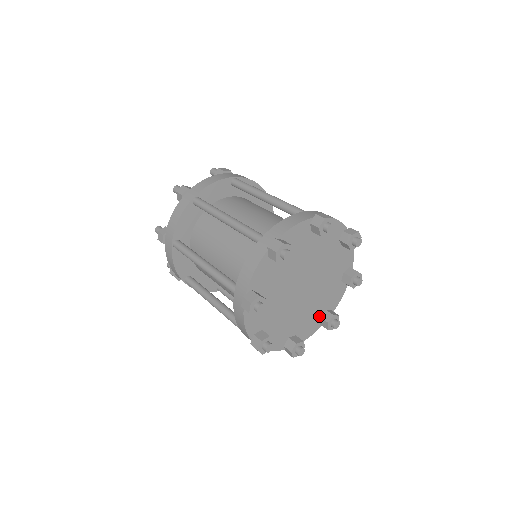
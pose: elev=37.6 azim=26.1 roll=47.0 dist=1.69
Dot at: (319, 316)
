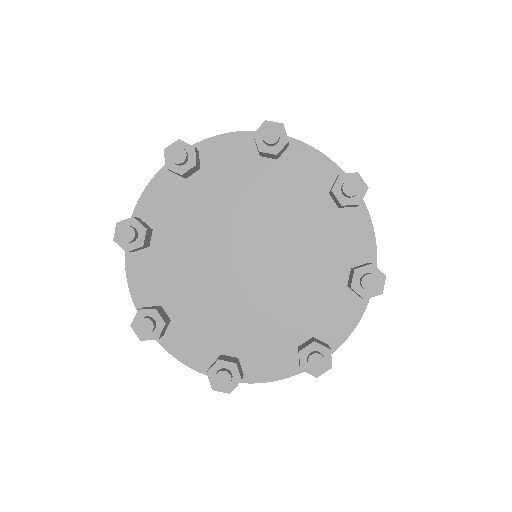
Dot at: (296, 343)
